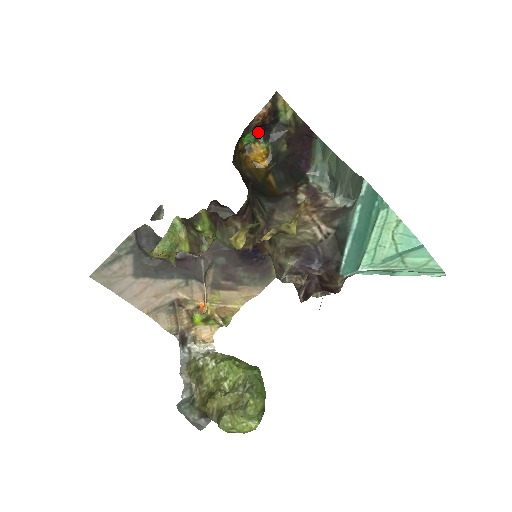
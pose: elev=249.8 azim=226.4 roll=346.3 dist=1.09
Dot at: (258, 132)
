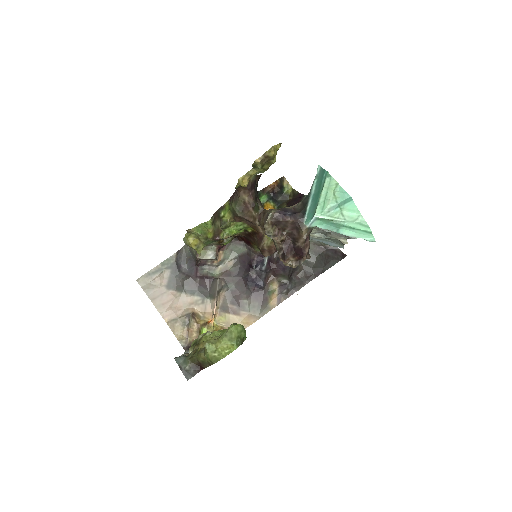
Dot at: (270, 196)
